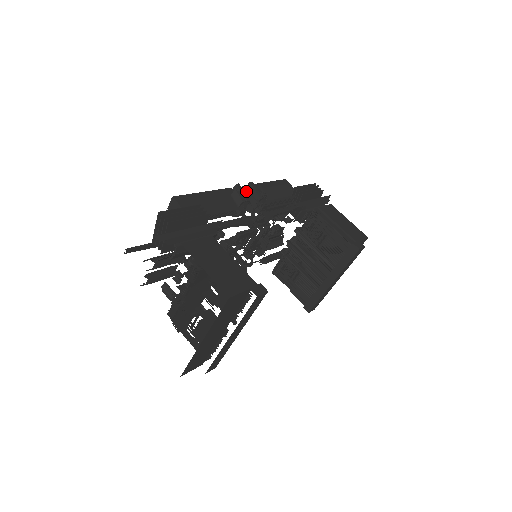
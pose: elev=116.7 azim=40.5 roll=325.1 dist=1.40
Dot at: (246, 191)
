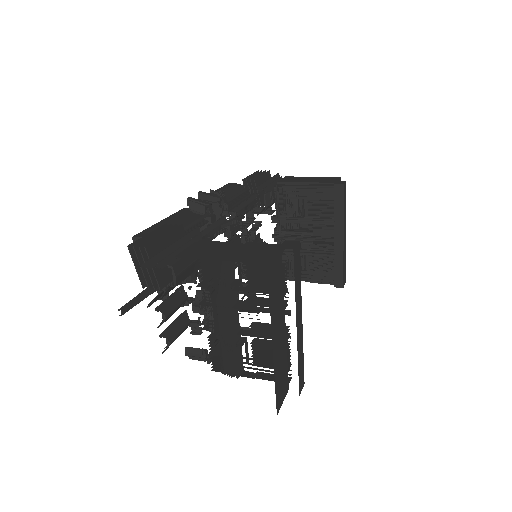
Dot at: occluded
